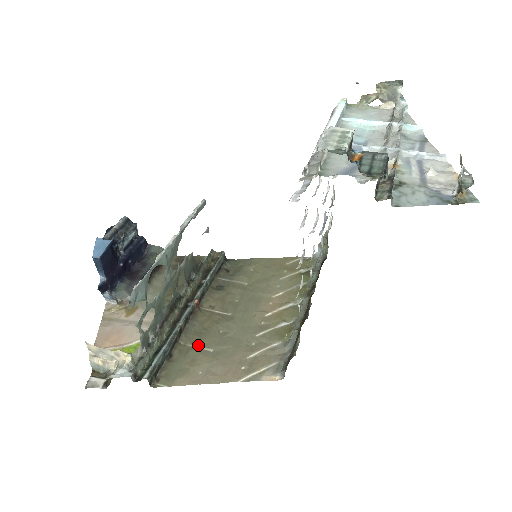
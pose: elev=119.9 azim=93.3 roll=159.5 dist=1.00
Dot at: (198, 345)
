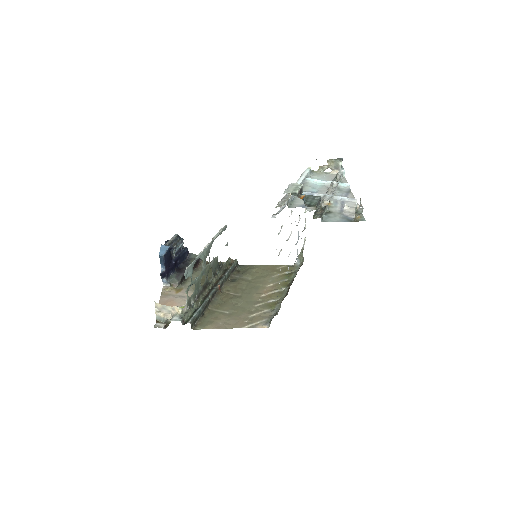
Dot at: (219, 310)
